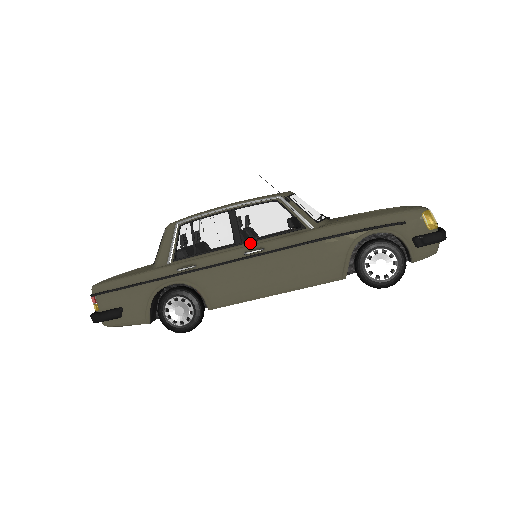
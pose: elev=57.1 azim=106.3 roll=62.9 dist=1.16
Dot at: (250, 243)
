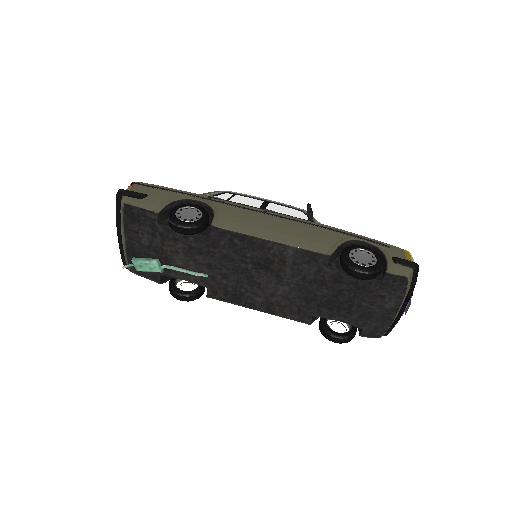
Dot at: (270, 212)
